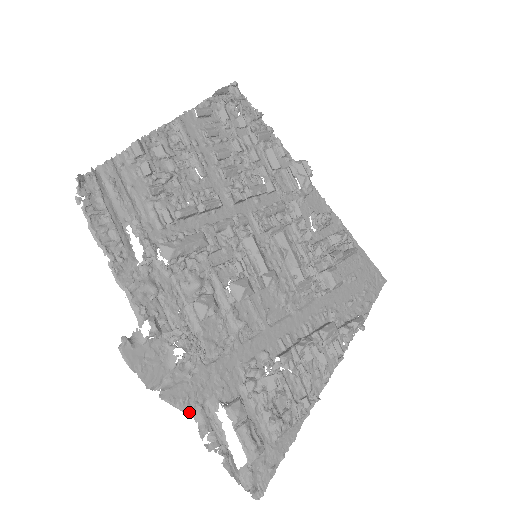
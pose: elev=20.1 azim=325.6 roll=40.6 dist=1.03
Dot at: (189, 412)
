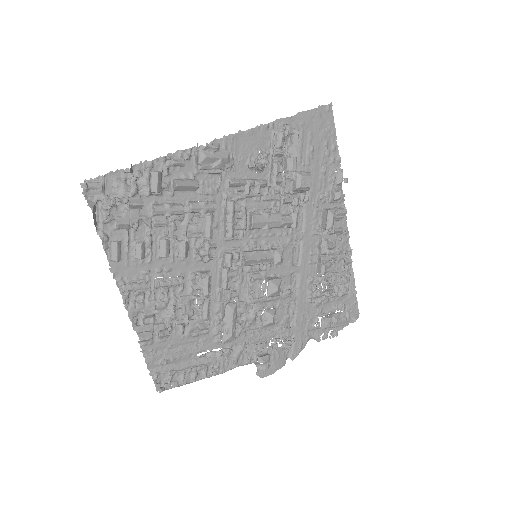
Dot at: (306, 343)
